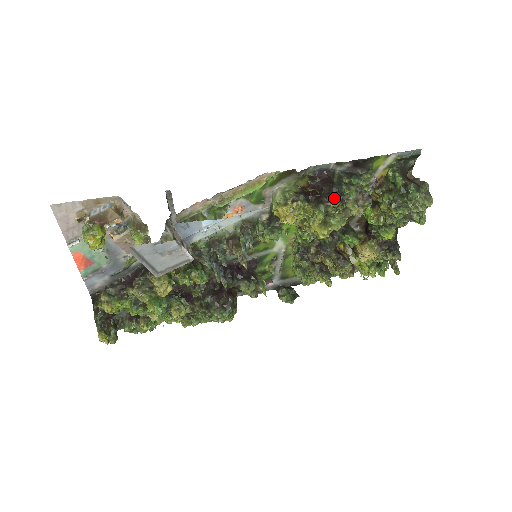
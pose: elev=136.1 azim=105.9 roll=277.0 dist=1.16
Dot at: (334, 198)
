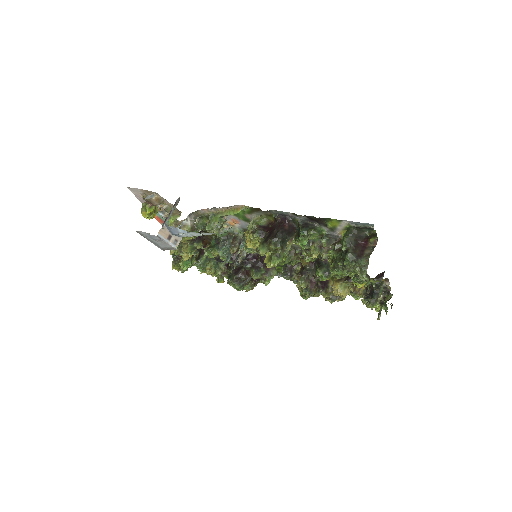
Dot at: (273, 242)
